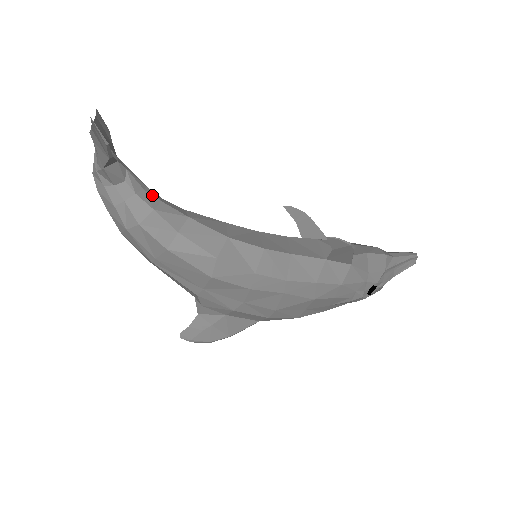
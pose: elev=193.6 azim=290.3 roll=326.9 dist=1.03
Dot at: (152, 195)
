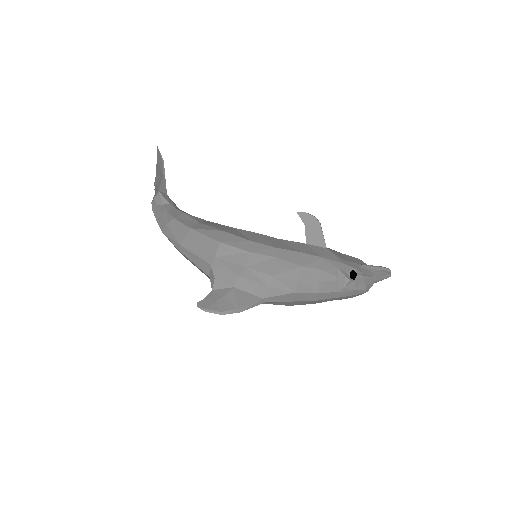
Dot at: (185, 212)
